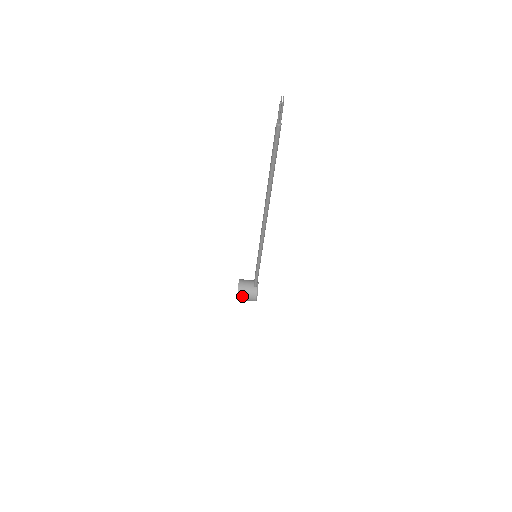
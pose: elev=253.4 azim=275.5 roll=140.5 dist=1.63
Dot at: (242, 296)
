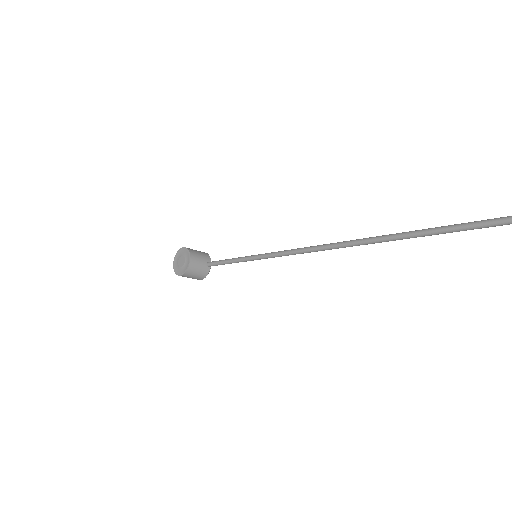
Dot at: (189, 275)
